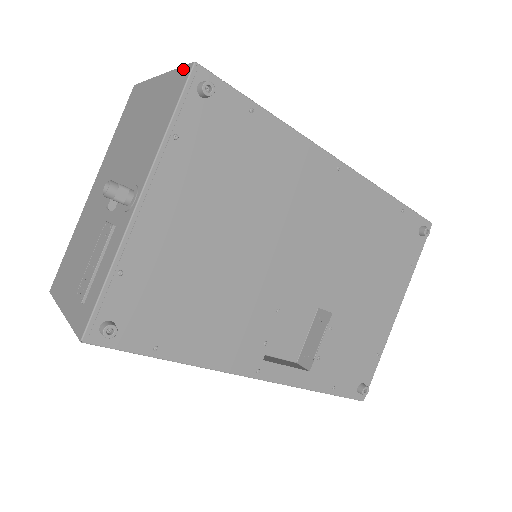
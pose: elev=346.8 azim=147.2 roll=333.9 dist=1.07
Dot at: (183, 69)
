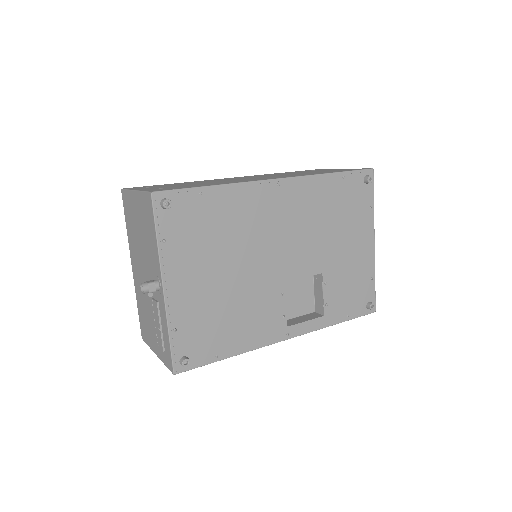
Dot at: (146, 195)
